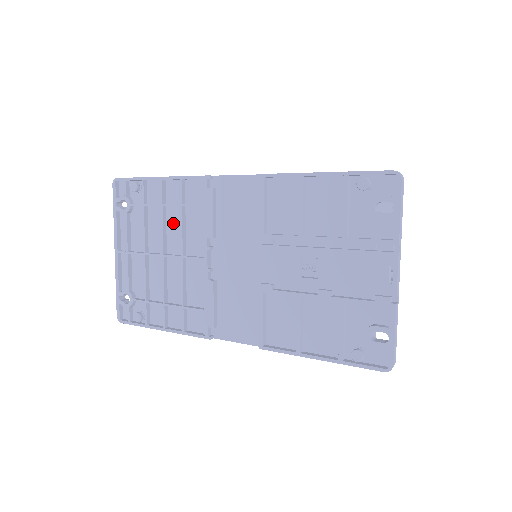
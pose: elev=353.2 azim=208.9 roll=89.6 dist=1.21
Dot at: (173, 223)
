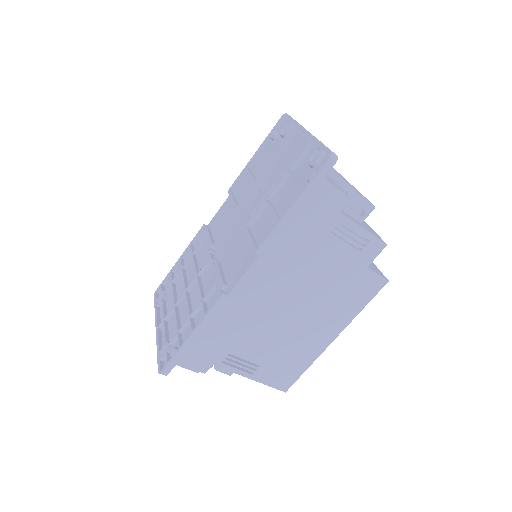
Dot at: (190, 272)
